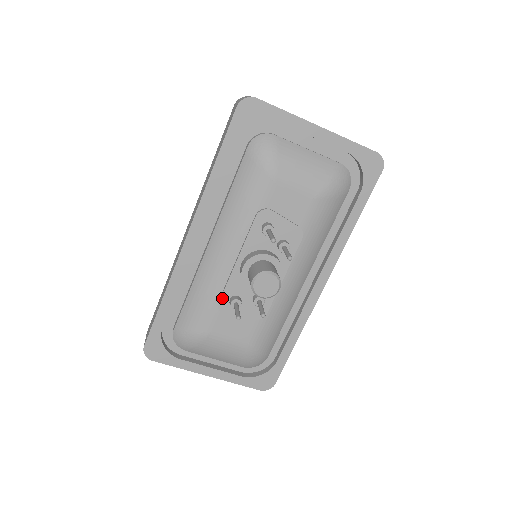
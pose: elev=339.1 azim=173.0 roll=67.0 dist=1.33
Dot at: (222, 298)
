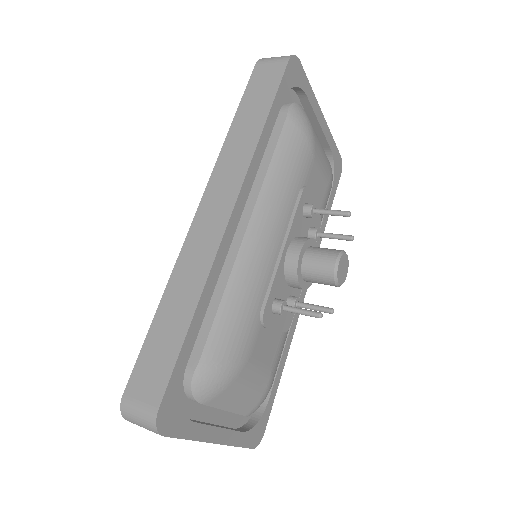
Dot at: (268, 302)
